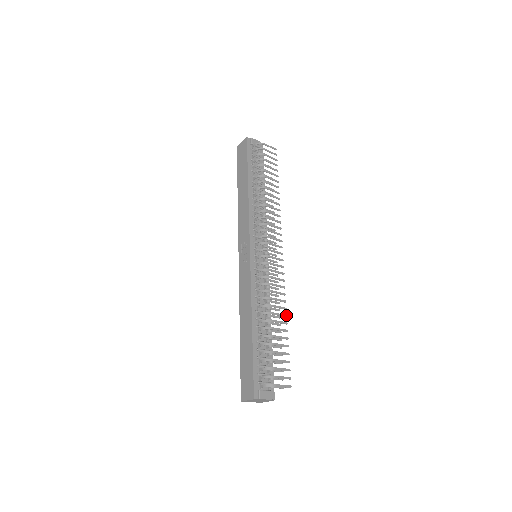
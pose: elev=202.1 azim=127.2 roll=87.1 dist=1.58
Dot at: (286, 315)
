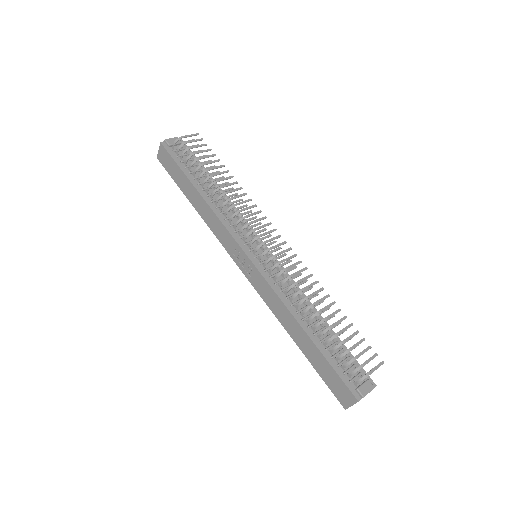
Dot at: (328, 295)
